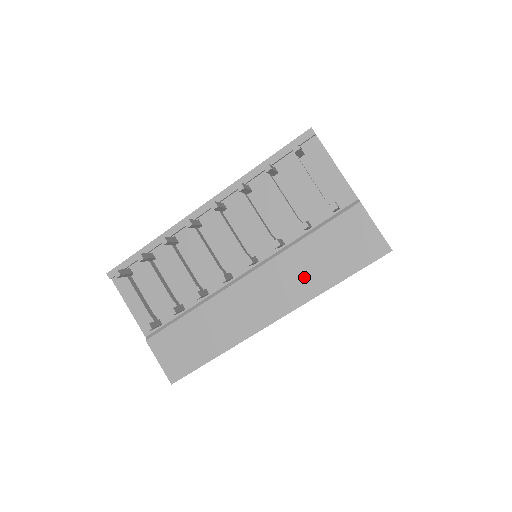
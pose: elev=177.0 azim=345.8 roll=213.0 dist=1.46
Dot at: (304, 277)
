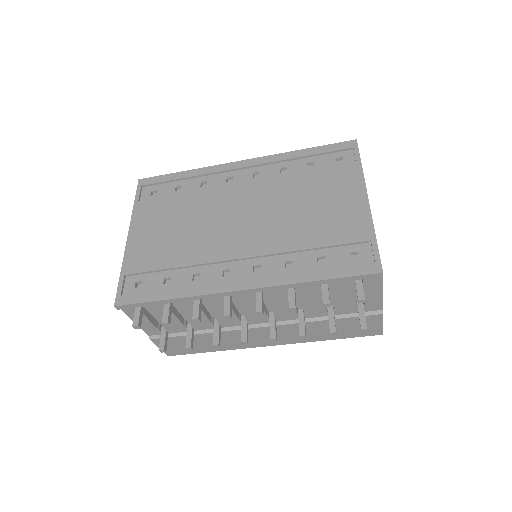
Dot at: (309, 334)
